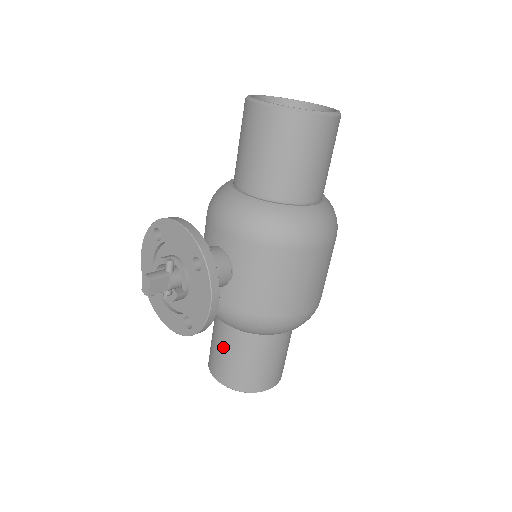
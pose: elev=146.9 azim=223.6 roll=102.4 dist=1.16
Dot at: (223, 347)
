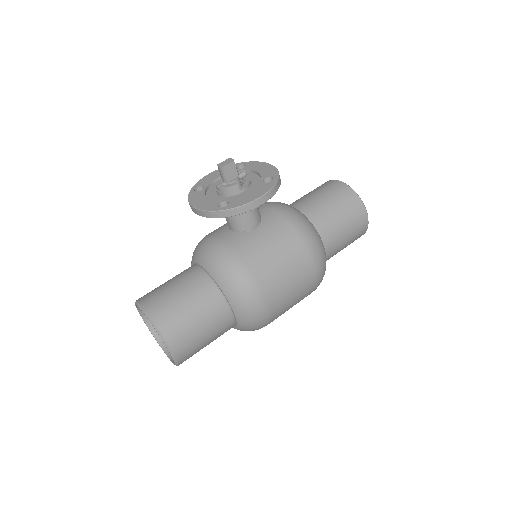
Dot at: (179, 283)
